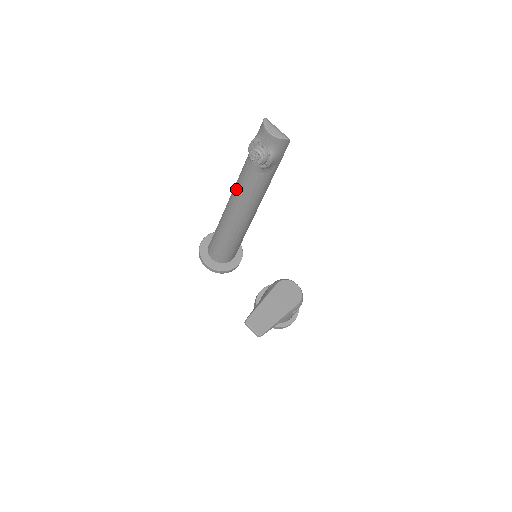
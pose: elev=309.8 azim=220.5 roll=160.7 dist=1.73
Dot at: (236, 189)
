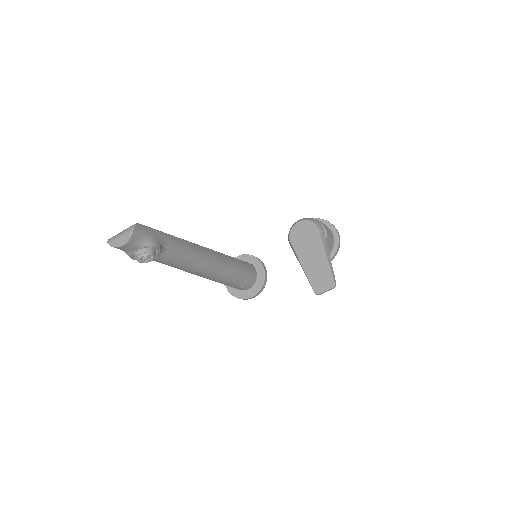
Dot at: occluded
